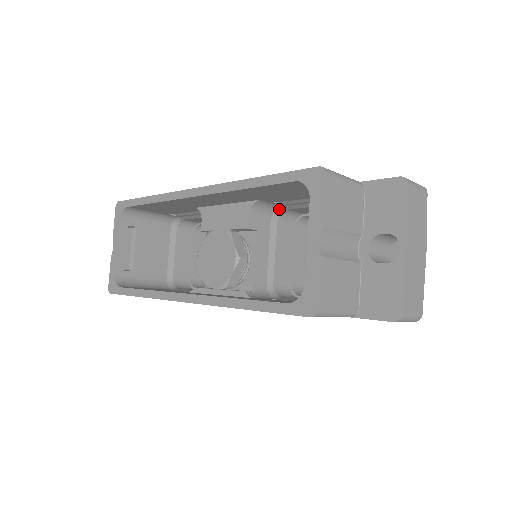
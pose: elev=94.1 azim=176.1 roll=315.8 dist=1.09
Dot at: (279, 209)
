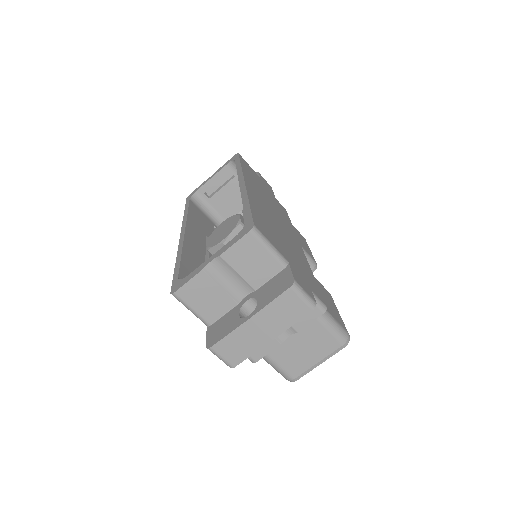
Dot at: occluded
